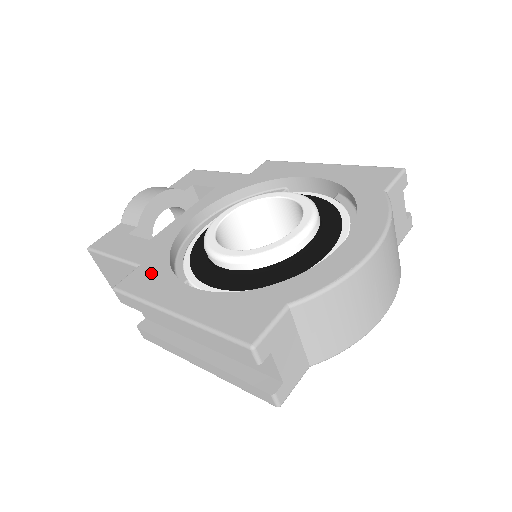
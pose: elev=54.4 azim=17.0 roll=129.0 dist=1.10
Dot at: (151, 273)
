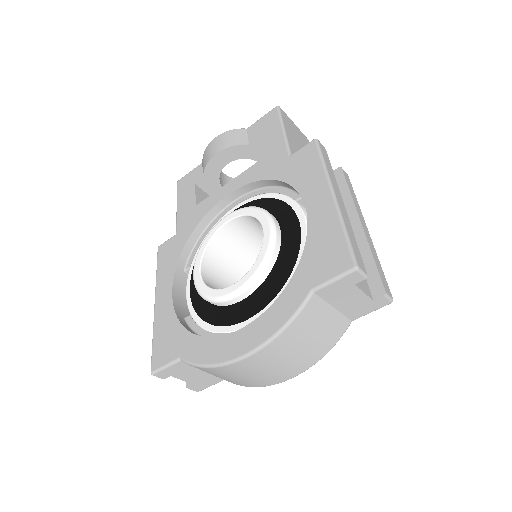
Dot at: (173, 250)
